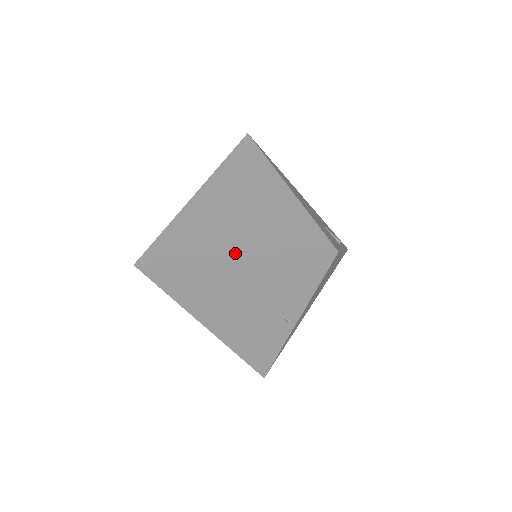
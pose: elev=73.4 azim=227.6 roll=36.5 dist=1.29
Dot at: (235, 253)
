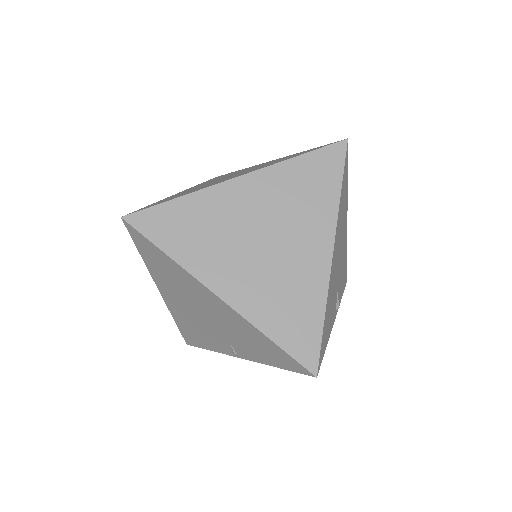
Dot at: (227, 294)
